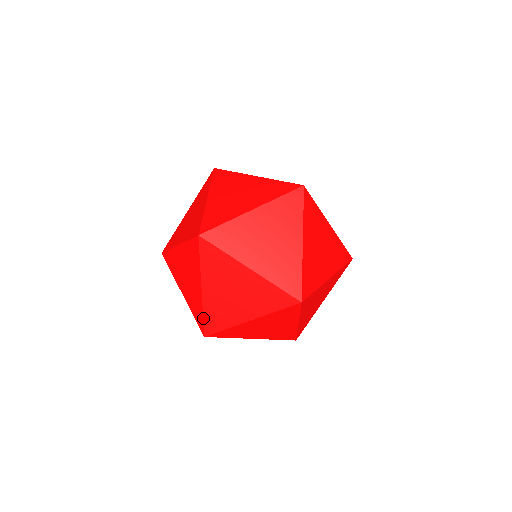
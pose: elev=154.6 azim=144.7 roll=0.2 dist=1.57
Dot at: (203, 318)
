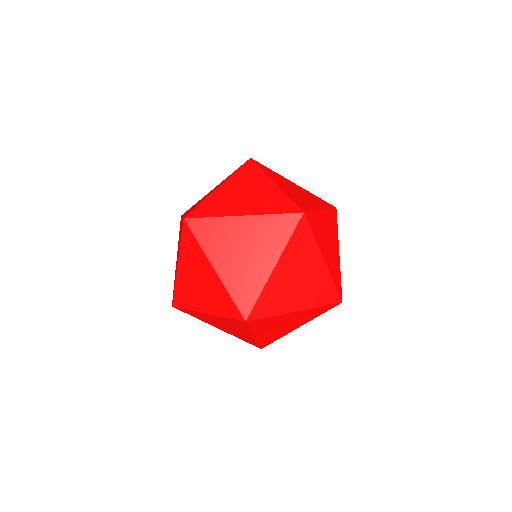
Dot at: (232, 300)
